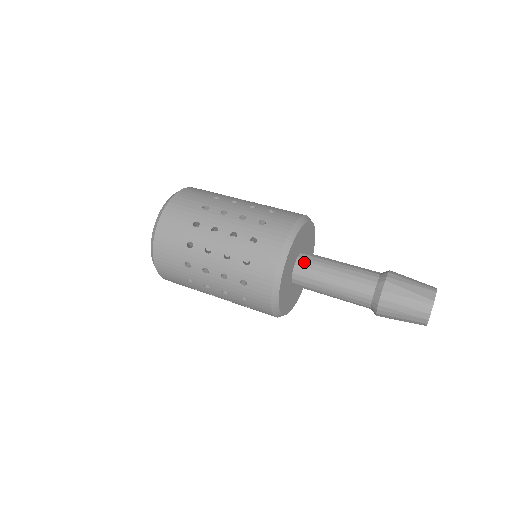
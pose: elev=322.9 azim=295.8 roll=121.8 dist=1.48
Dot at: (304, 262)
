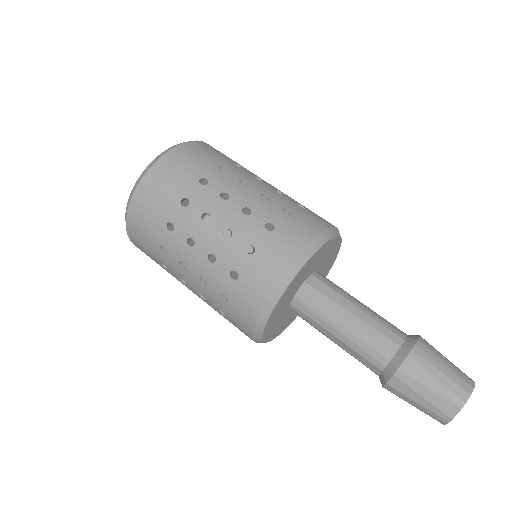
Dot at: (301, 306)
